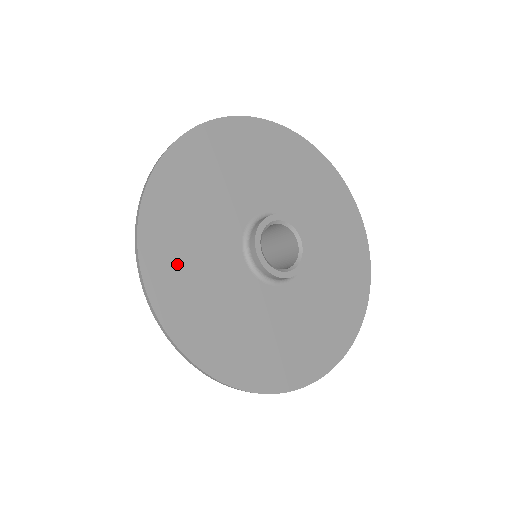
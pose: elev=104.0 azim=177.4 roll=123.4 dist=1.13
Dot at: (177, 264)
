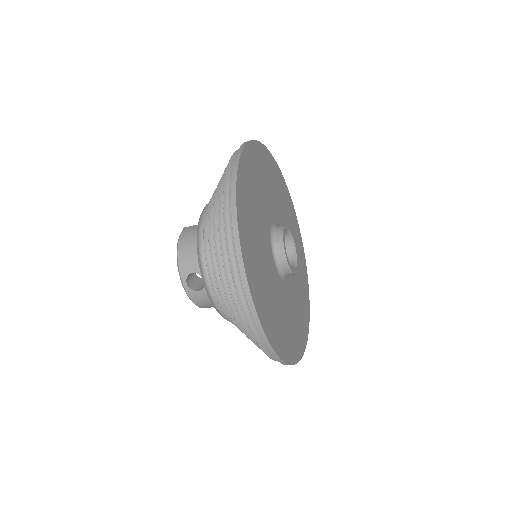
Dot at: (252, 179)
